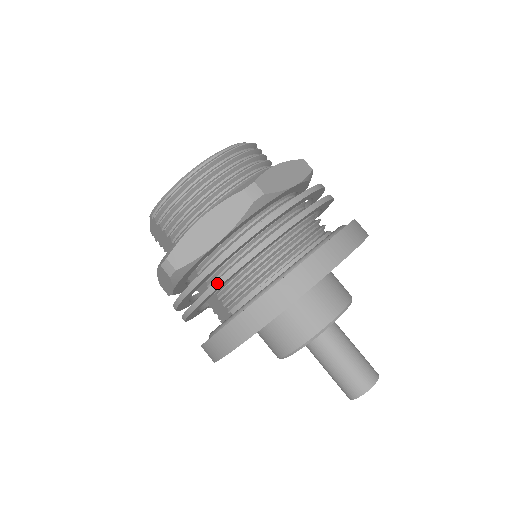
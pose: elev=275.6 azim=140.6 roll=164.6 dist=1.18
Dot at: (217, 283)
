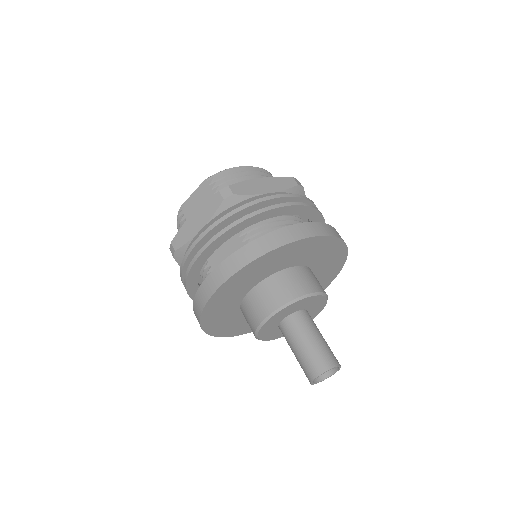
Dot at: (266, 208)
